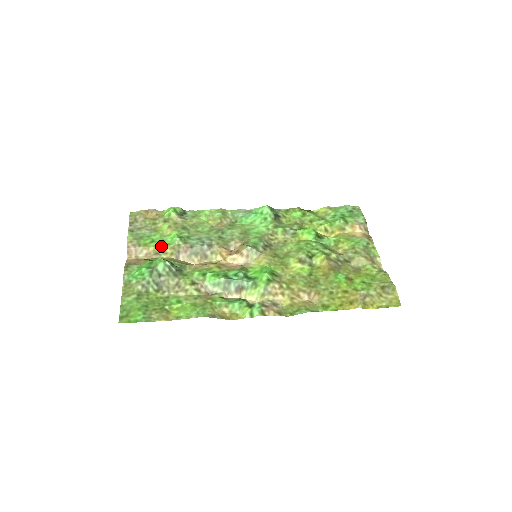
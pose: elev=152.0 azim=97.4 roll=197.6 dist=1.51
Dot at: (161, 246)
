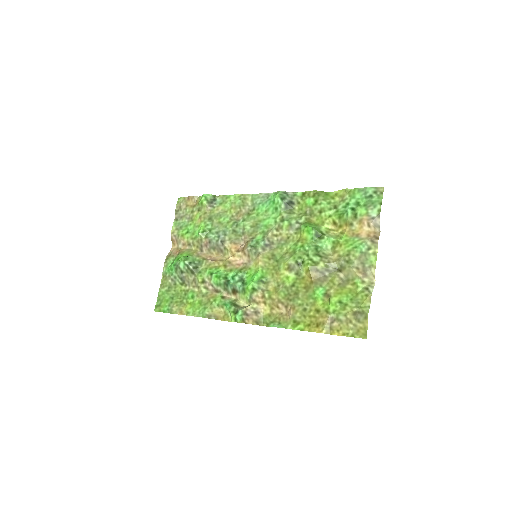
Dot at: (192, 238)
